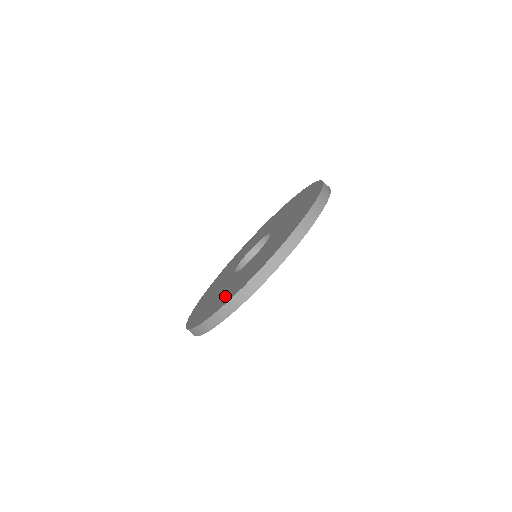
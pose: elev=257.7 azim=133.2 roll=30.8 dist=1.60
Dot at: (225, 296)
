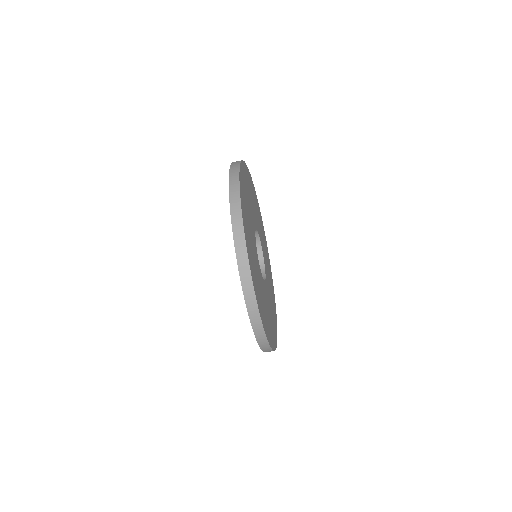
Dot at: occluded
